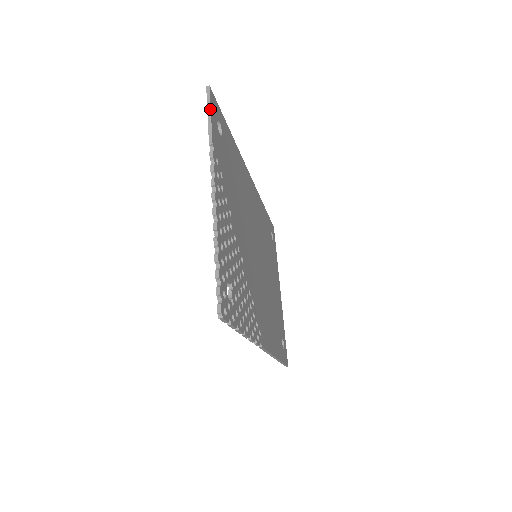
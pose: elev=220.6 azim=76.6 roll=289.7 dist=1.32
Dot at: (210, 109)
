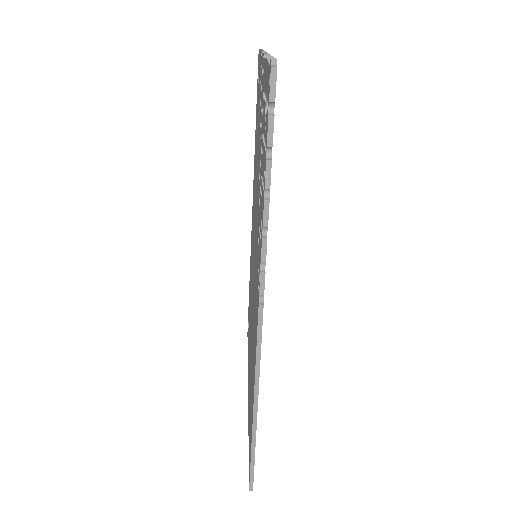
Dot at: occluded
